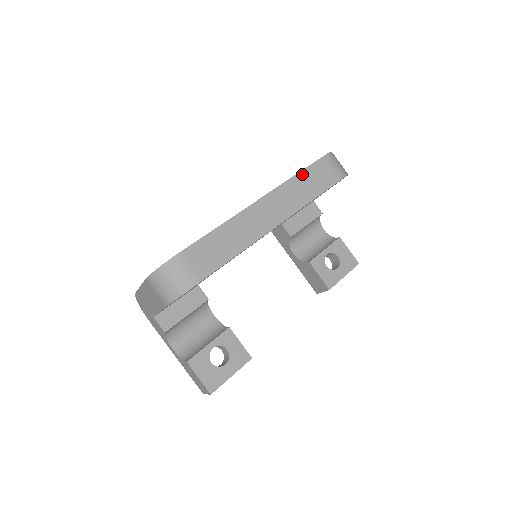
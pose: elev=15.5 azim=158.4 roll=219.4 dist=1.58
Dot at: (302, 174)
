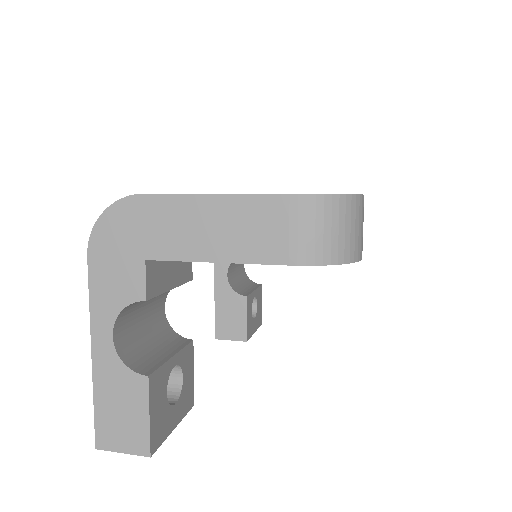
Dot at: occluded
